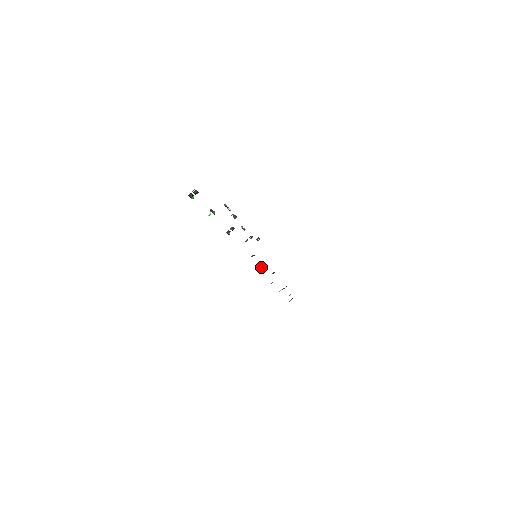
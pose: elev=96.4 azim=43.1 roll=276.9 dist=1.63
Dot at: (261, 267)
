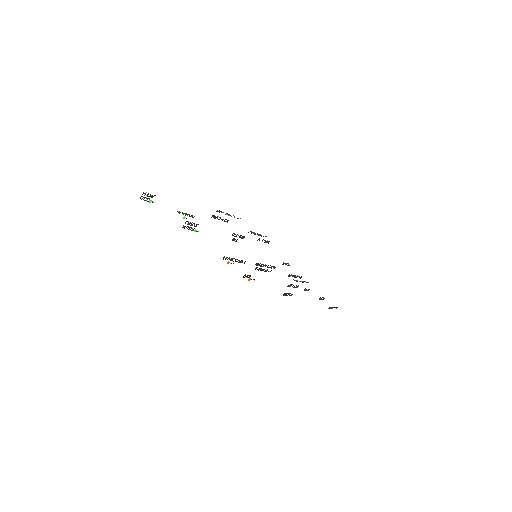
Dot at: (223, 257)
